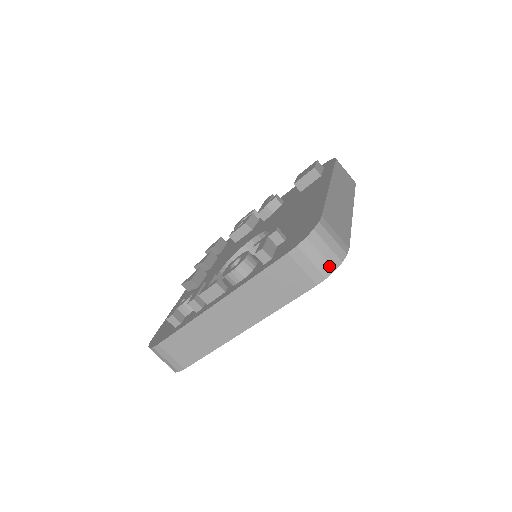
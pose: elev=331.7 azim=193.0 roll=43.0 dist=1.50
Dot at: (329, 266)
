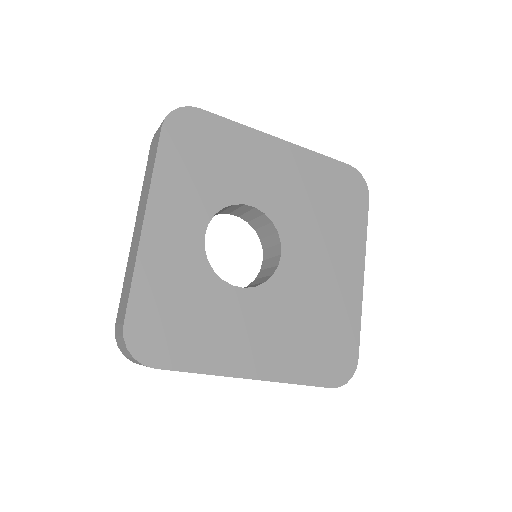
Dot at: occluded
